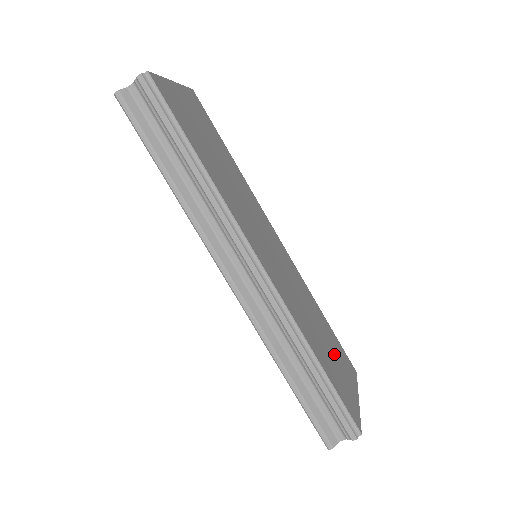
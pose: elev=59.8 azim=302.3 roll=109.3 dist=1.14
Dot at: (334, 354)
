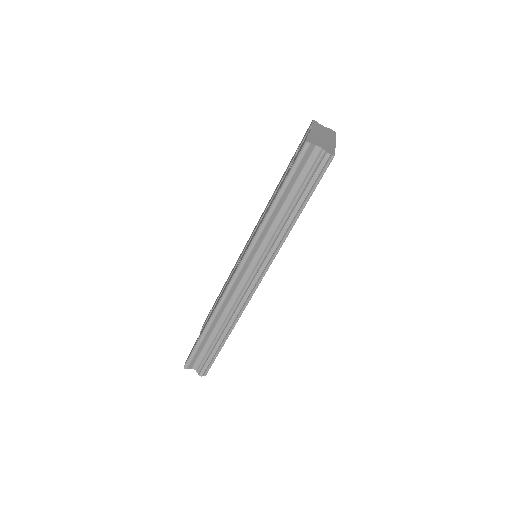
Dot at: occluded
